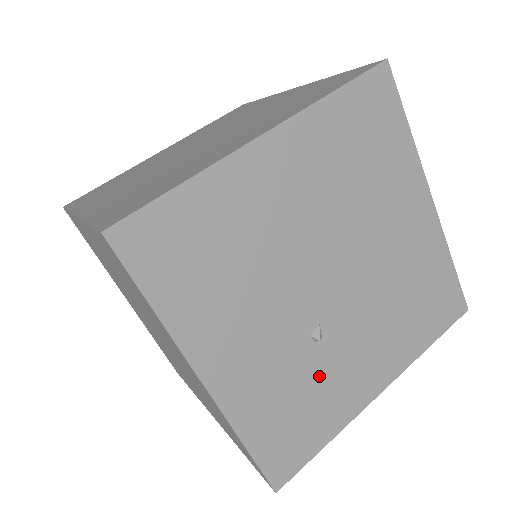
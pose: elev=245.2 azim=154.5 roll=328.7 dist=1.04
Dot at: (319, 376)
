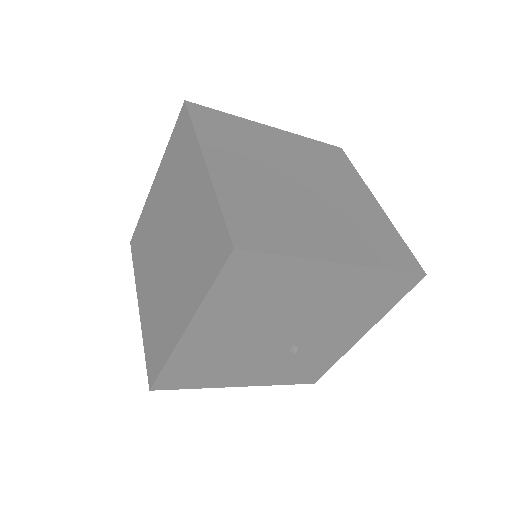
Dot at: (309, 355)
